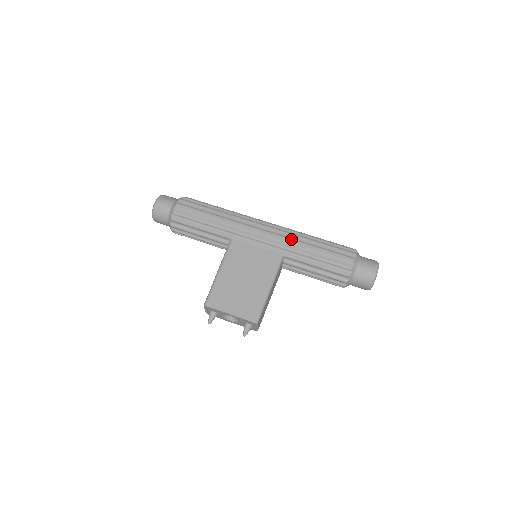
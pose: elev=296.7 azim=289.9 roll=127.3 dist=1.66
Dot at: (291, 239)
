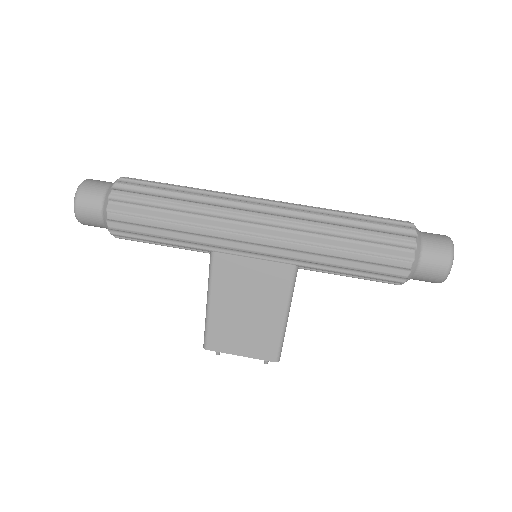
Dot at: (305, 246)
